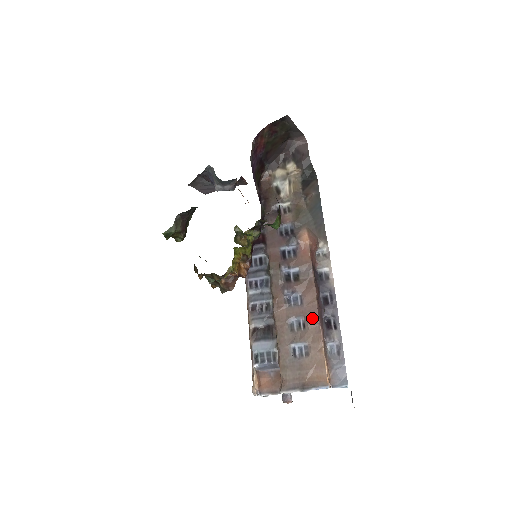
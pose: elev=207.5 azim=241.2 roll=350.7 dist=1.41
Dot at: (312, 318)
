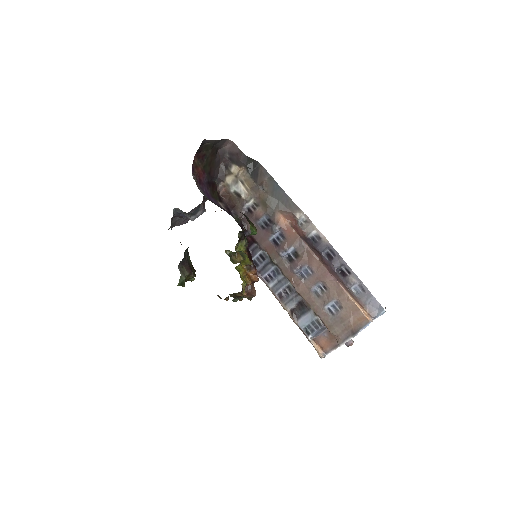
Dot at: (327, 279)
